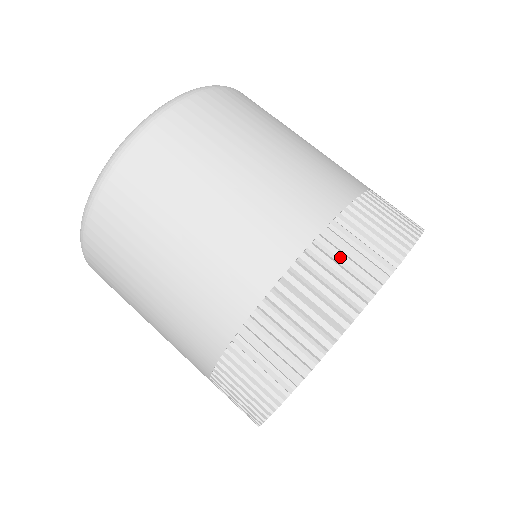
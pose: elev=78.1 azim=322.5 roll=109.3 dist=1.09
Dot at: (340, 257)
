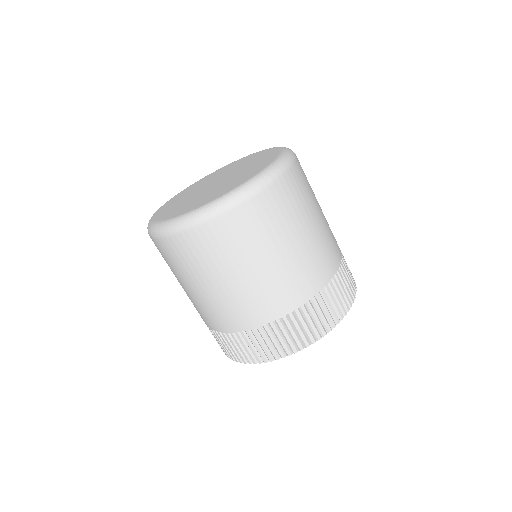
Dot at: (339, 291)
